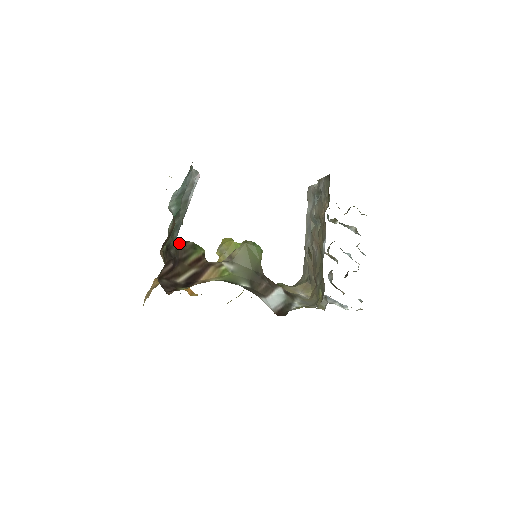
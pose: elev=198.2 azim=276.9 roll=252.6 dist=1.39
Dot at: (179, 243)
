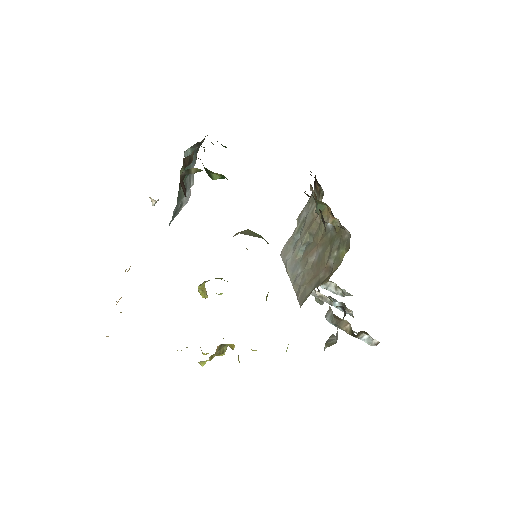
Dot at: occluded
